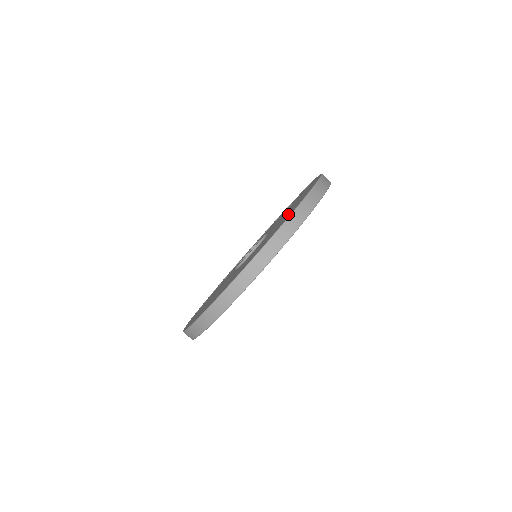
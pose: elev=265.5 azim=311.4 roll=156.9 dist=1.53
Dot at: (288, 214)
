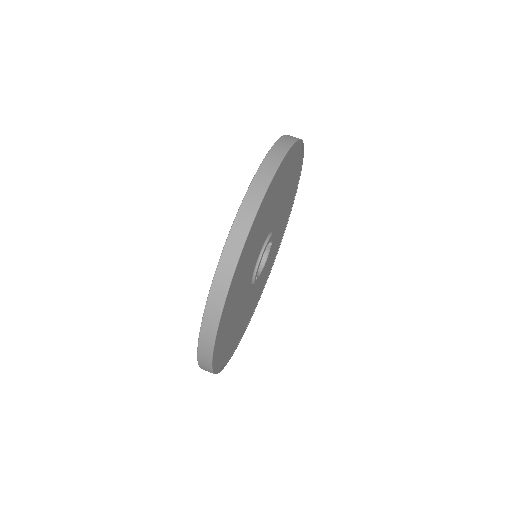
Dot at: occluded
